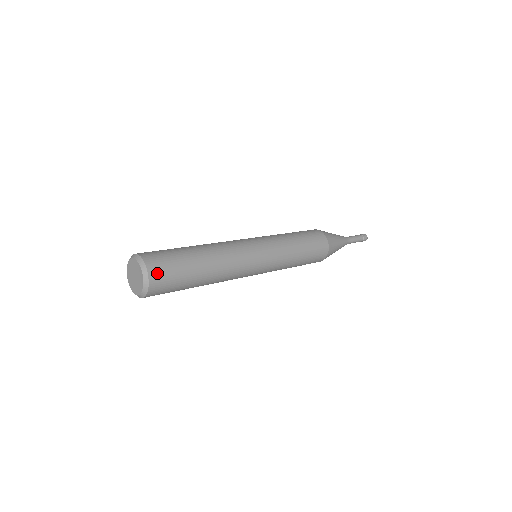
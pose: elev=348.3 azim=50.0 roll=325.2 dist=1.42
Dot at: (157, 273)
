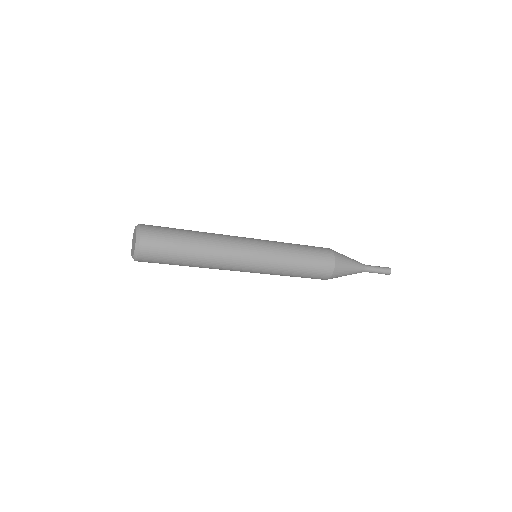
Dot at: (148, 244)
